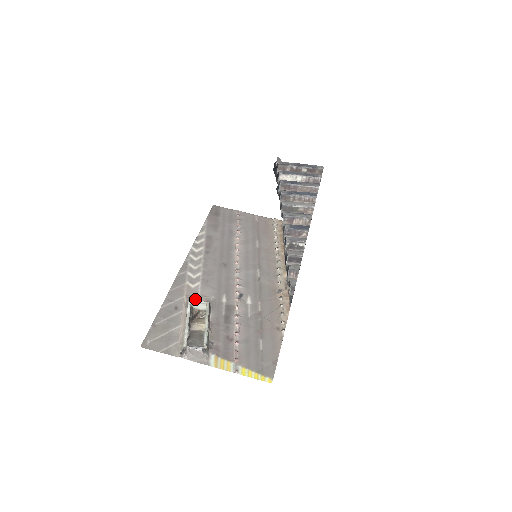
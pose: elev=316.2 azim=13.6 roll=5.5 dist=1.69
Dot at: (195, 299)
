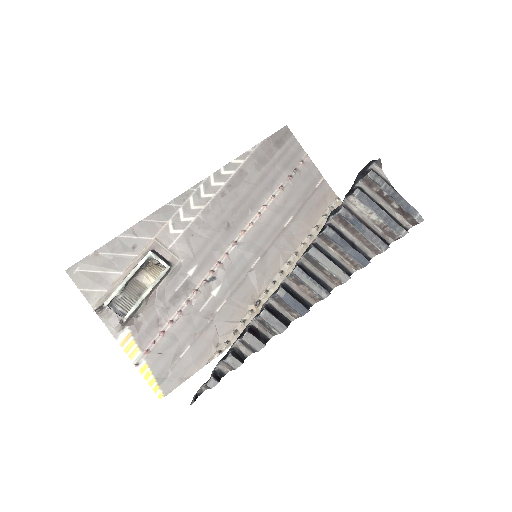
Dot at: (161, 250)
